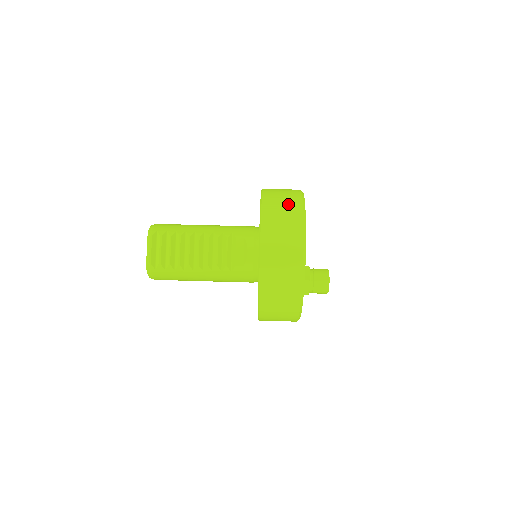
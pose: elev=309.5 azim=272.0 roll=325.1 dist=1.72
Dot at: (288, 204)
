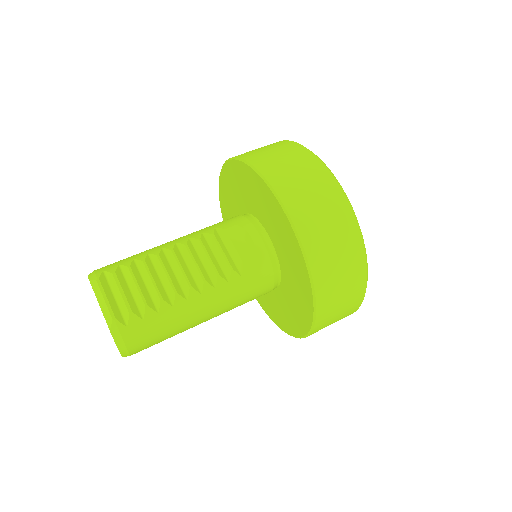
Dot at: (275, 147)
